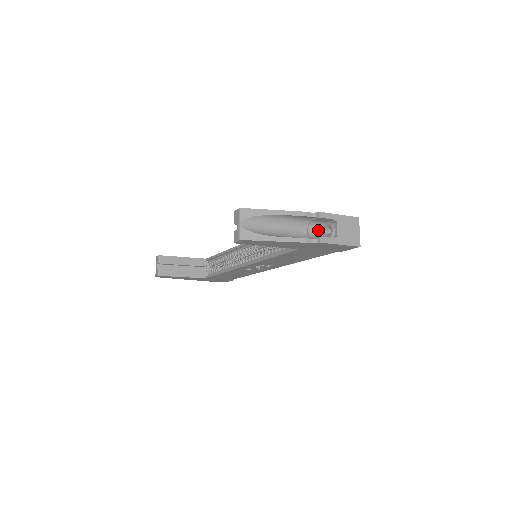
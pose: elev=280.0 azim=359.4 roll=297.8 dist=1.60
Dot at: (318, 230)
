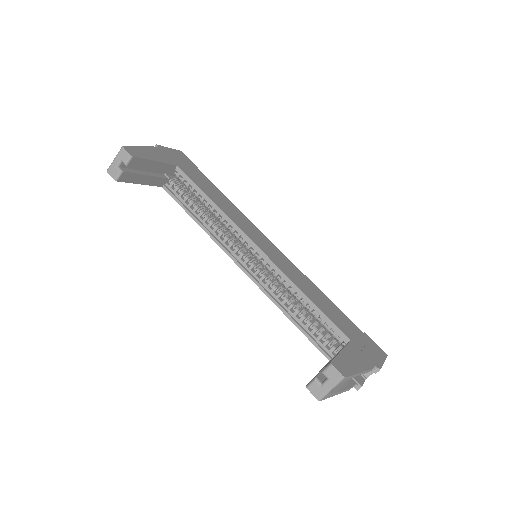
Dot at: occluded
